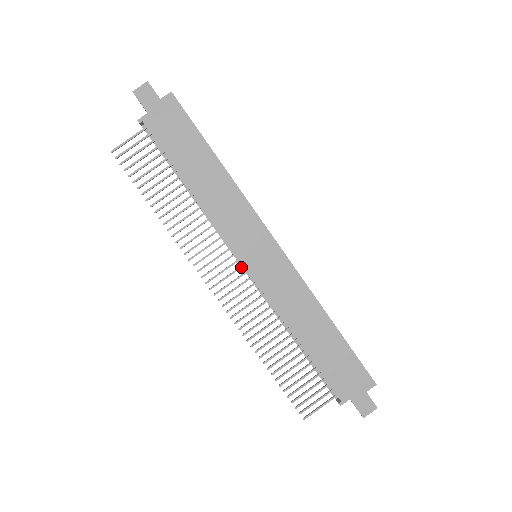
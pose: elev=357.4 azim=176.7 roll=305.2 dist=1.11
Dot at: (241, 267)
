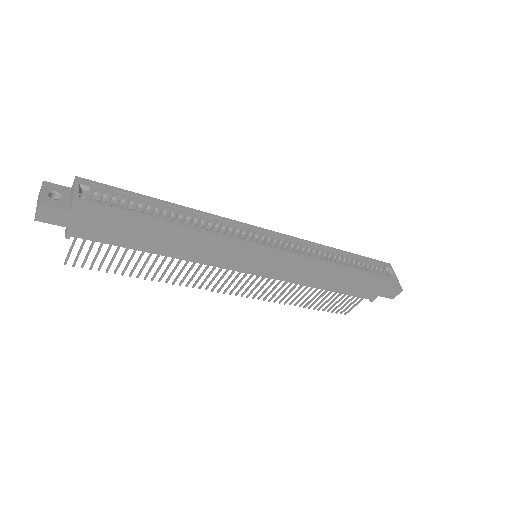
Dot at: (248, 273)
